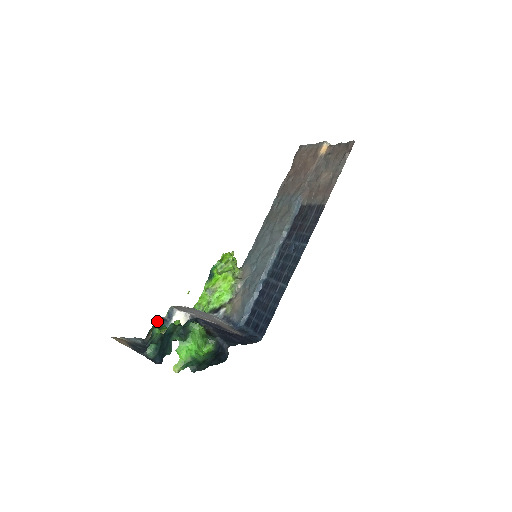
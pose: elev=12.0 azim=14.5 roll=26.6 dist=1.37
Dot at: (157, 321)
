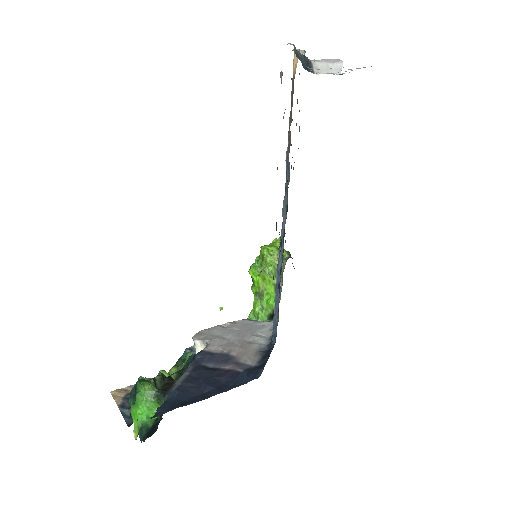
Dot at: (183, 353)
